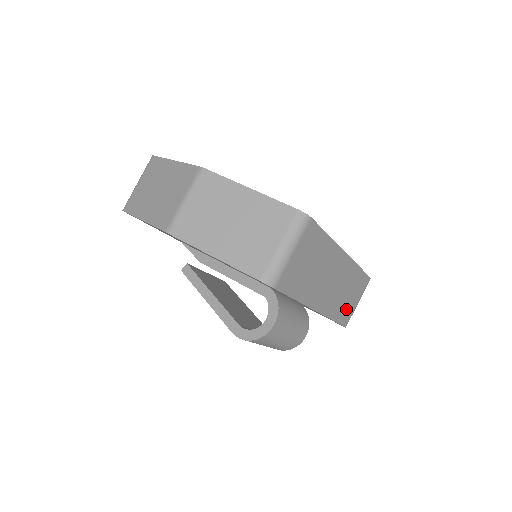
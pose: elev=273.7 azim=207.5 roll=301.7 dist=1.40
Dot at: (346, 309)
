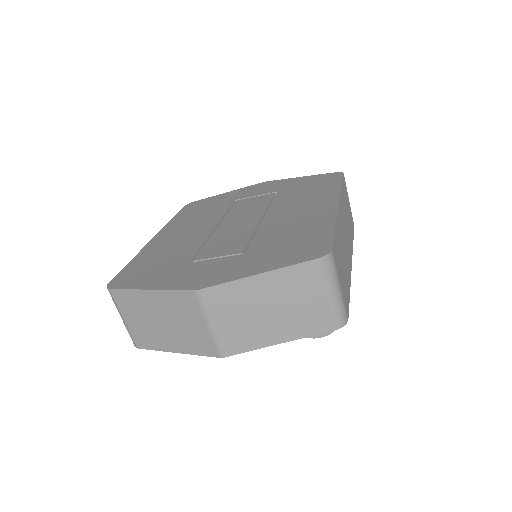
Dot at: (350, 220)
